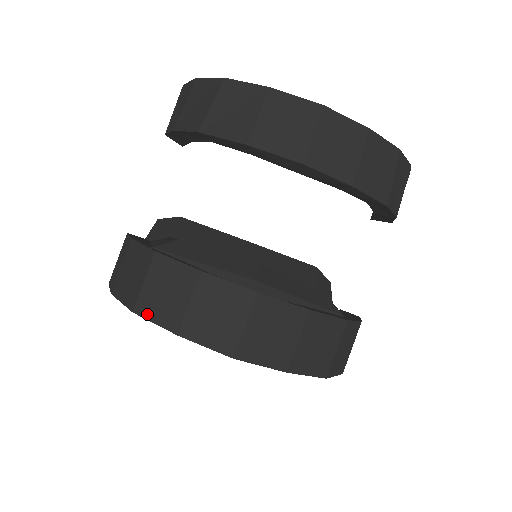
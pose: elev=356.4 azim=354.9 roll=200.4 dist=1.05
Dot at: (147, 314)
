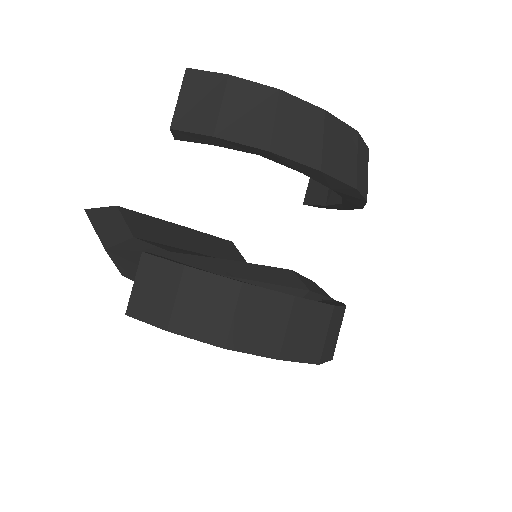
Dot at: (243, 347)
